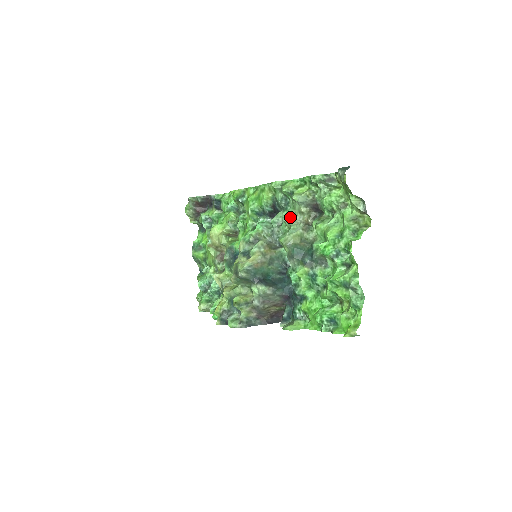
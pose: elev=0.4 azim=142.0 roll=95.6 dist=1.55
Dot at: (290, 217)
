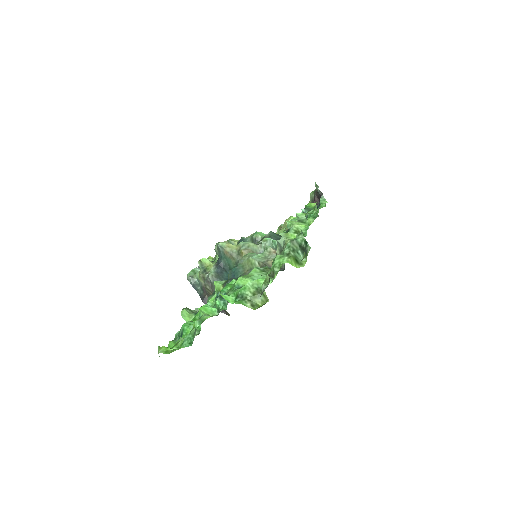
Dot at: occluded
